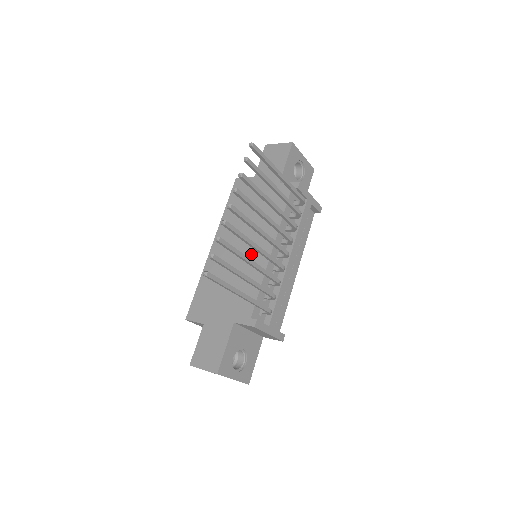
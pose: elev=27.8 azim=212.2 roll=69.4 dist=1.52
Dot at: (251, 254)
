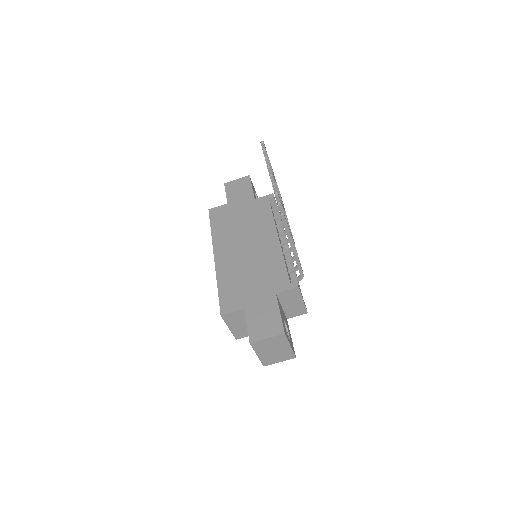
Dot at: (260, 246)
